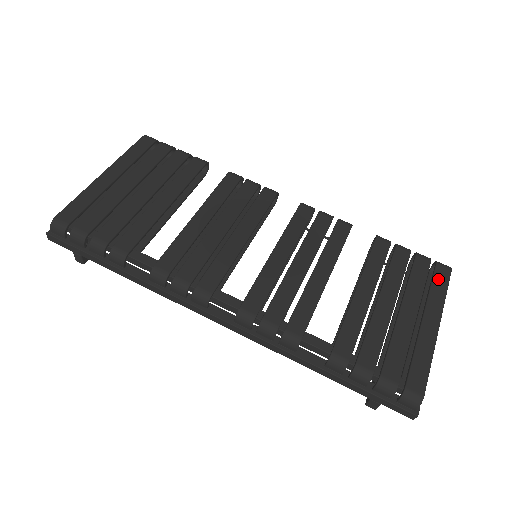
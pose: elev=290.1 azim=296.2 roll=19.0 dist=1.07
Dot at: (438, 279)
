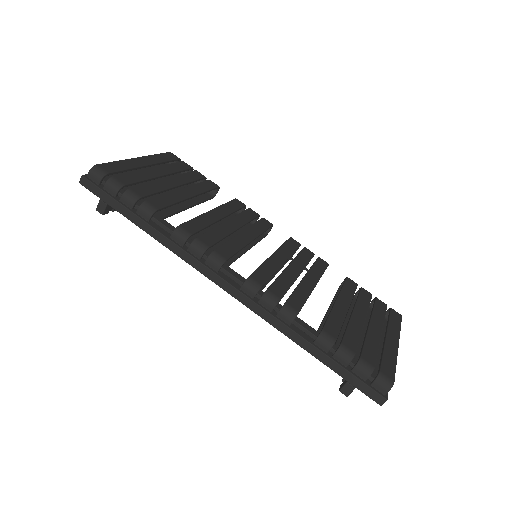
Dot at: (394, 317)
